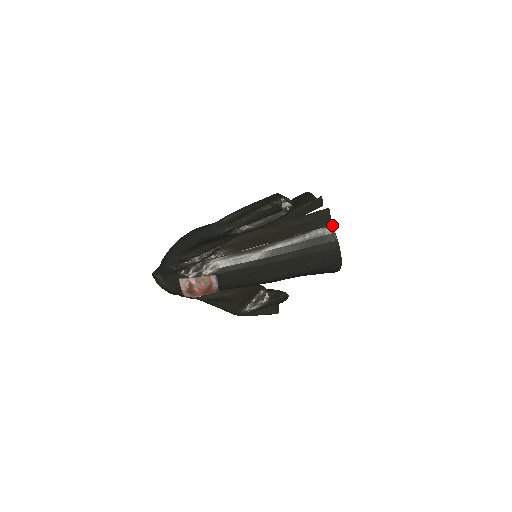
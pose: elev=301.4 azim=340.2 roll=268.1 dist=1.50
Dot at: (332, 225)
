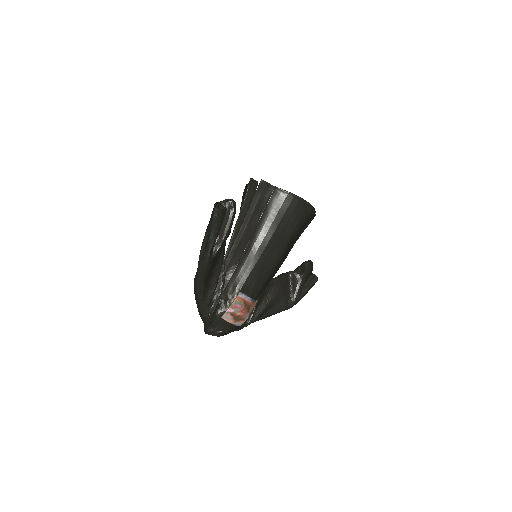
Dot at: (275, 187)
